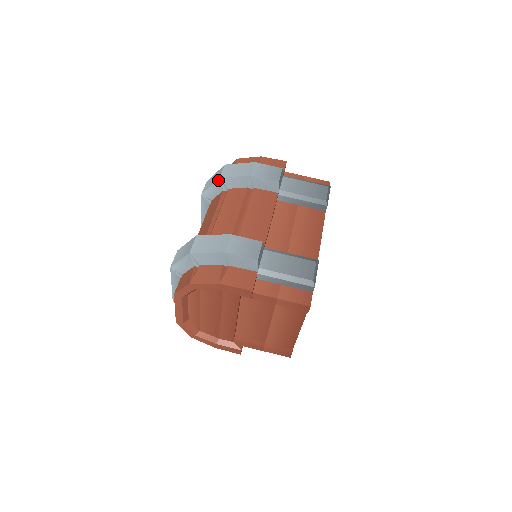
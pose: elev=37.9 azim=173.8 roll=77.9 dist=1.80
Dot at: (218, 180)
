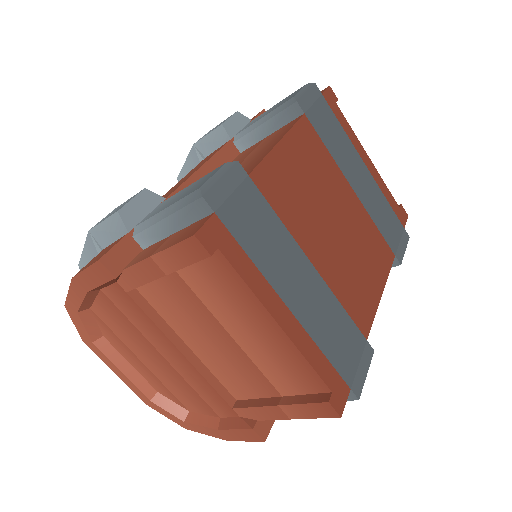
Dot at: occluded
